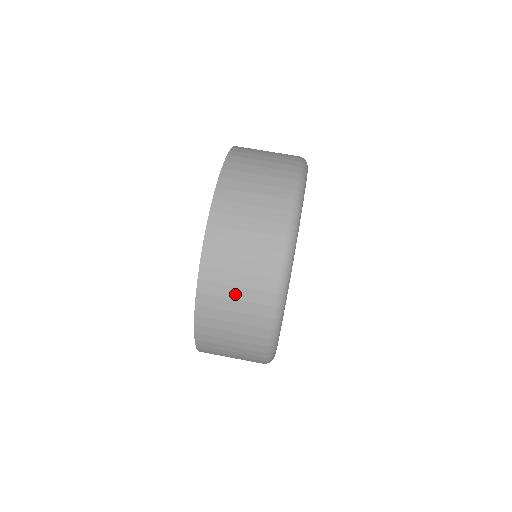
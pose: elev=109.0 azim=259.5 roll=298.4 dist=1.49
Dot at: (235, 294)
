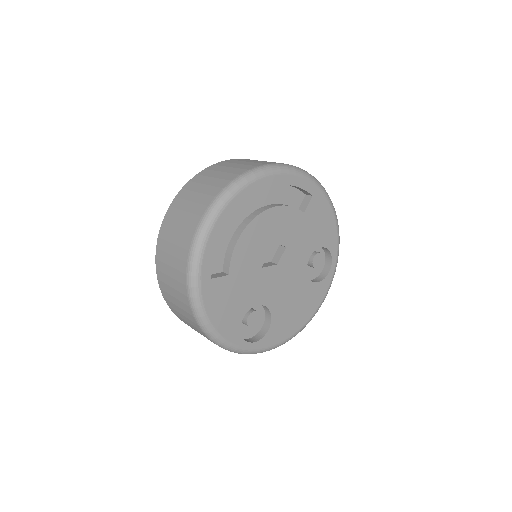
Dot at: (251, 161)
